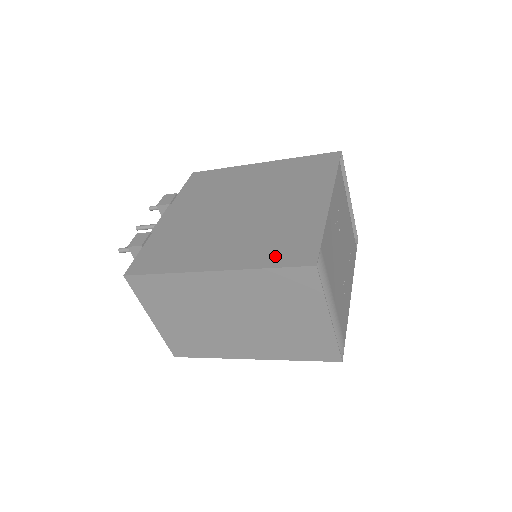
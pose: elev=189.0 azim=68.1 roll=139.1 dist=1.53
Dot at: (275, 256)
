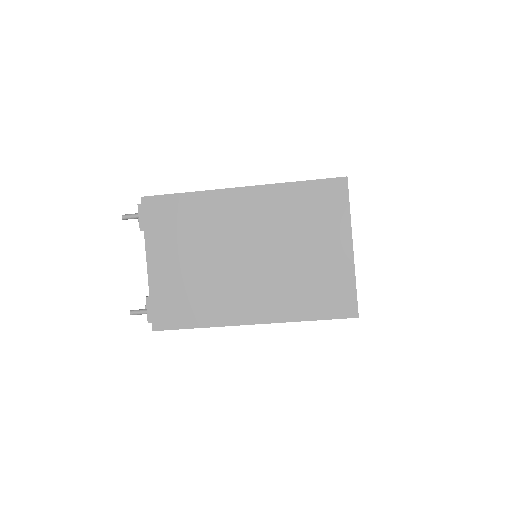
Dot at: occluded
